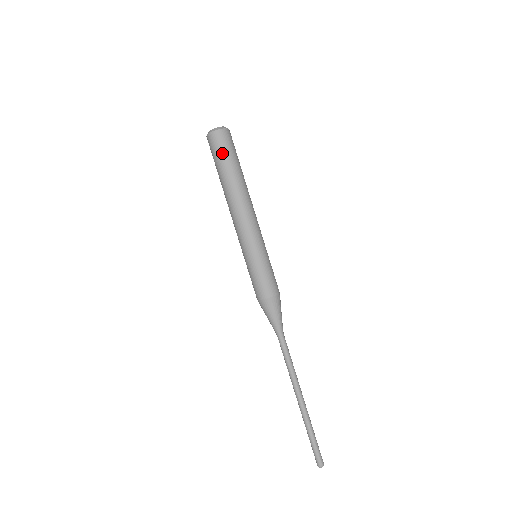
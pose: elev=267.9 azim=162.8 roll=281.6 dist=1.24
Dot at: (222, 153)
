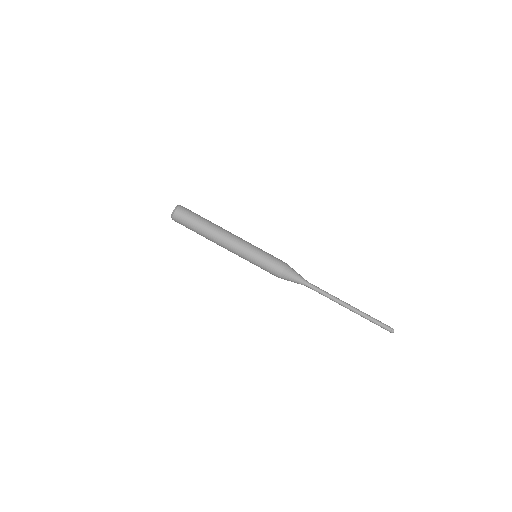
Dot at: (192, 214)
